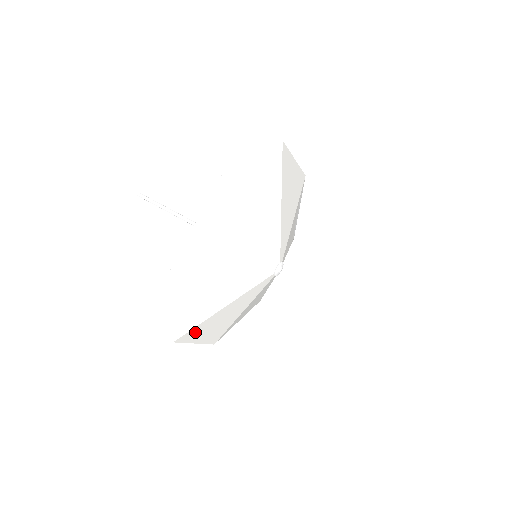
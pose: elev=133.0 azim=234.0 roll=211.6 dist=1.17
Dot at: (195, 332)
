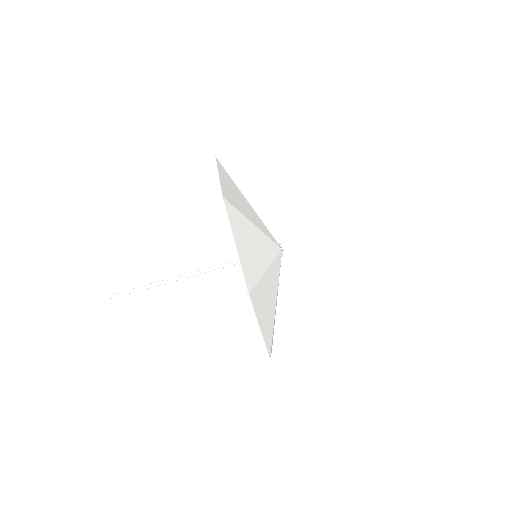
Dot at: occluded
